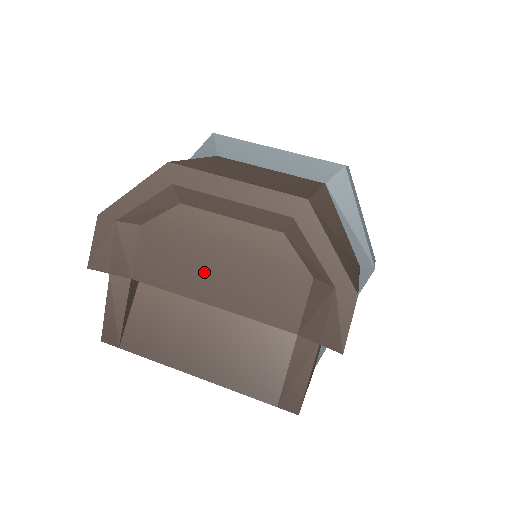
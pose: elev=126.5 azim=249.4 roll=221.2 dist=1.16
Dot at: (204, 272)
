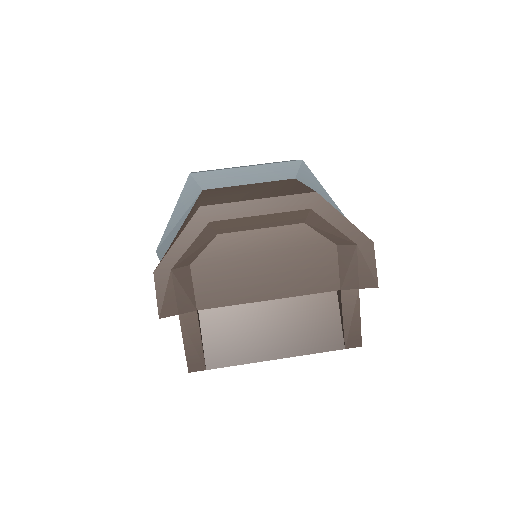
Dot at: (255, 278)
